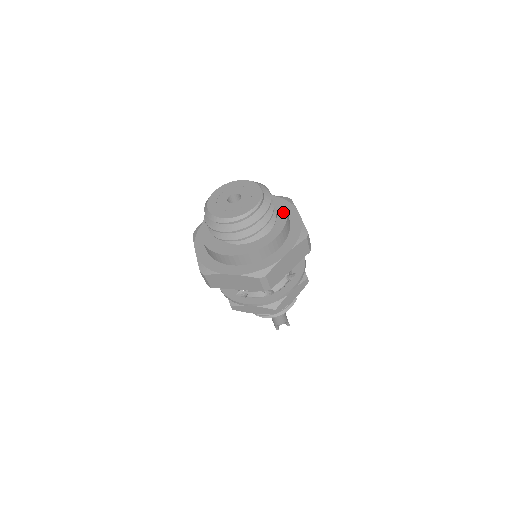
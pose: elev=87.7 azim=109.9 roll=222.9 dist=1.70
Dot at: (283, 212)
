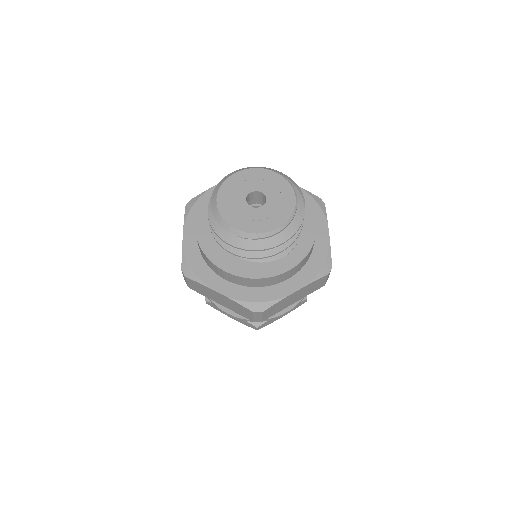
Dot at: (311, 231)
